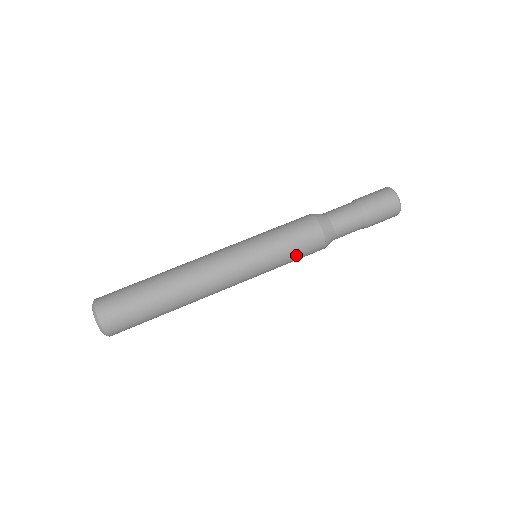
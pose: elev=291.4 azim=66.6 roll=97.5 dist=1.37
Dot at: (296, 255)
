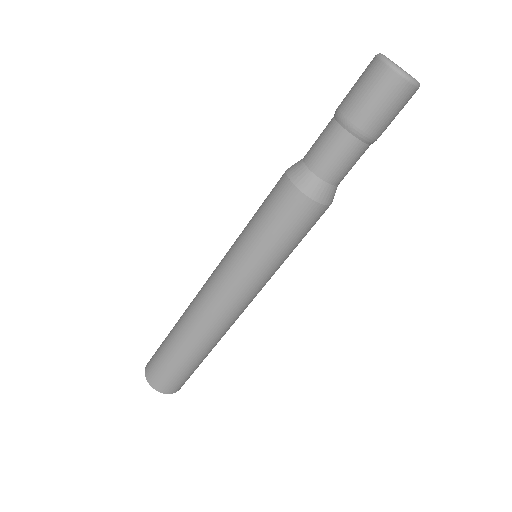
Dot at: (289, 238)
